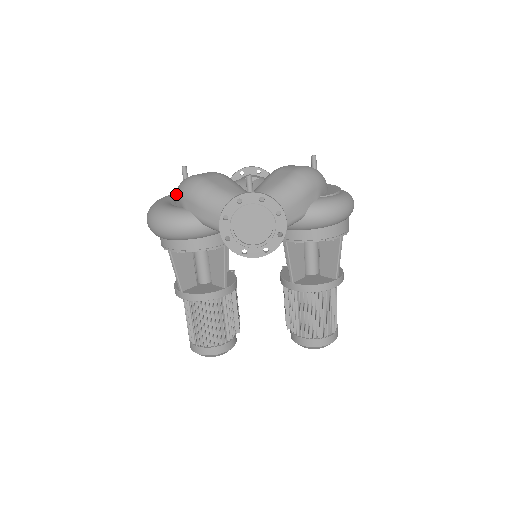
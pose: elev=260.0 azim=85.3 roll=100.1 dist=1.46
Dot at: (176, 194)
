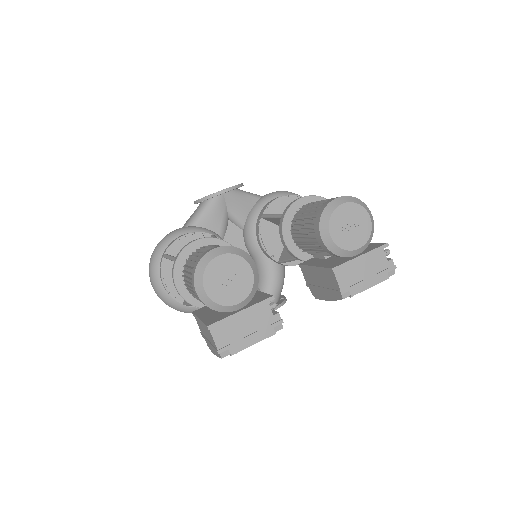
Dot at: occluded
